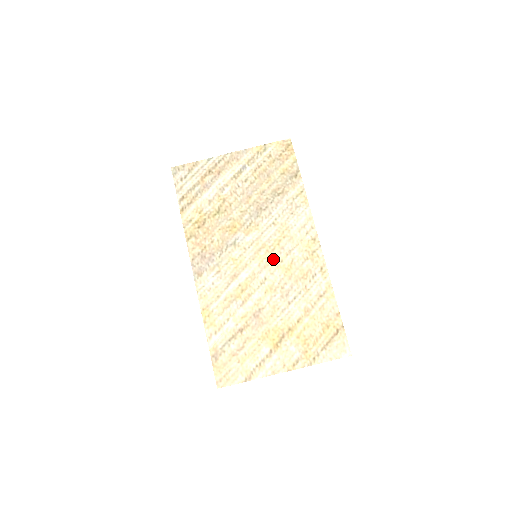
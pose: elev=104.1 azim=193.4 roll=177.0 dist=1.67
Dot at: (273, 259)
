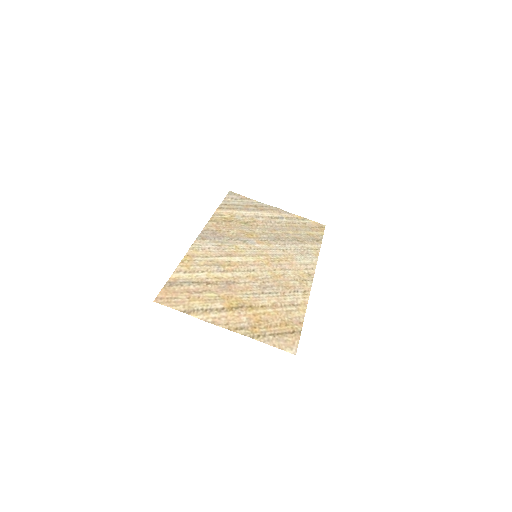
Dot at: (268, 265)
